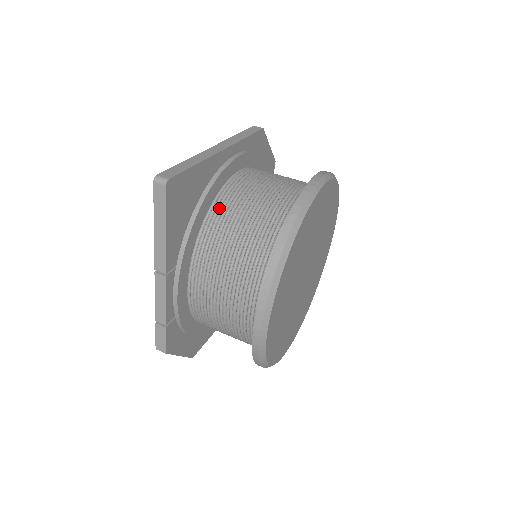
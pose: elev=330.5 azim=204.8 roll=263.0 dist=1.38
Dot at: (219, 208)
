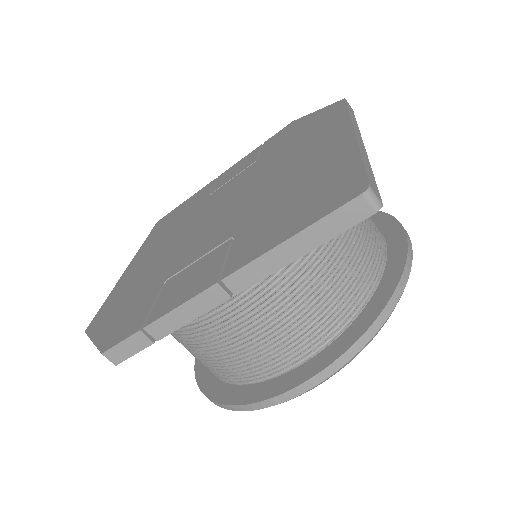
Dot at: occluded
